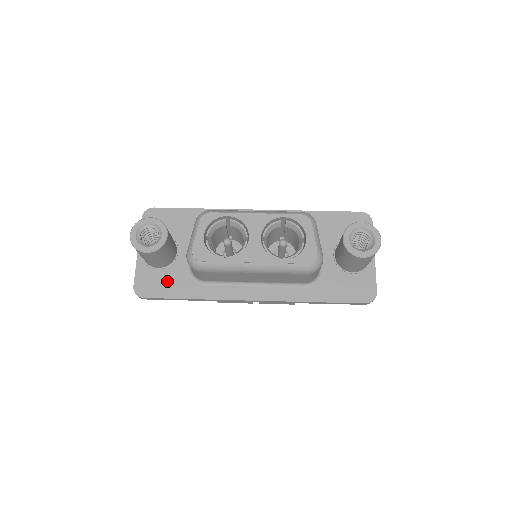
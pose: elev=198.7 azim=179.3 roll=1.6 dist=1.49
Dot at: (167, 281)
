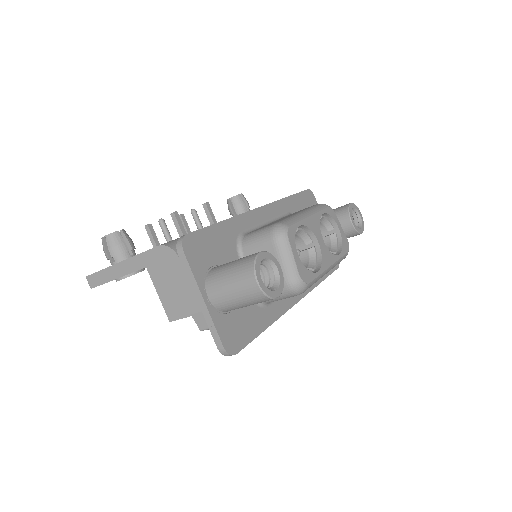
Dot at: (244, 321)
